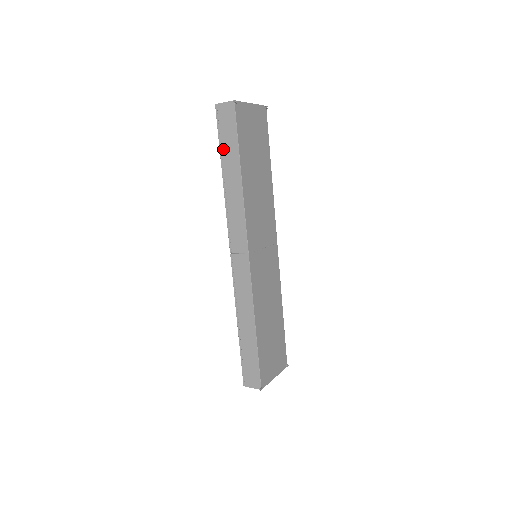
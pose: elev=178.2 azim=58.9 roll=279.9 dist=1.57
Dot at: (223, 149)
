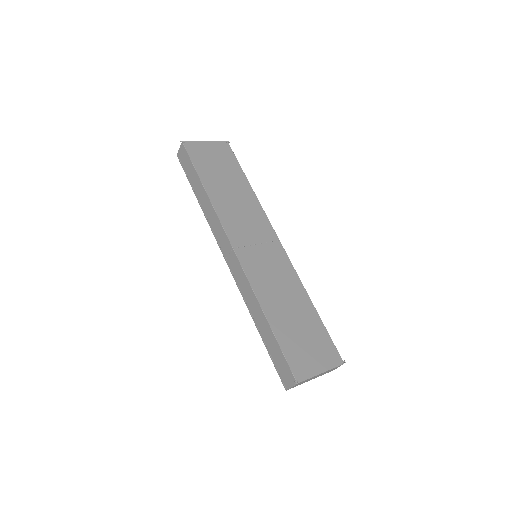
Dot at: (191, 181)
